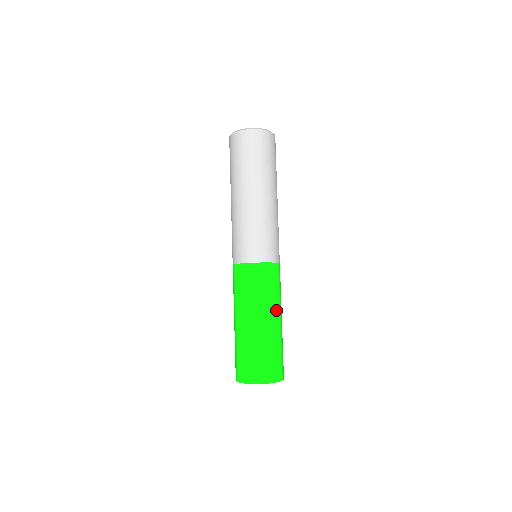
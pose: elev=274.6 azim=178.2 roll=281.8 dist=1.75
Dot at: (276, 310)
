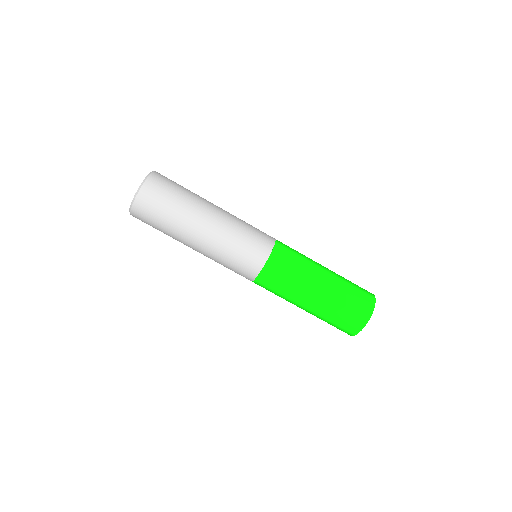
Dot at: (315, 272)
